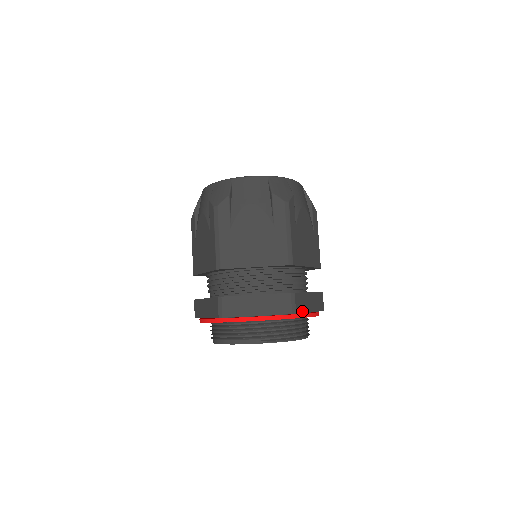
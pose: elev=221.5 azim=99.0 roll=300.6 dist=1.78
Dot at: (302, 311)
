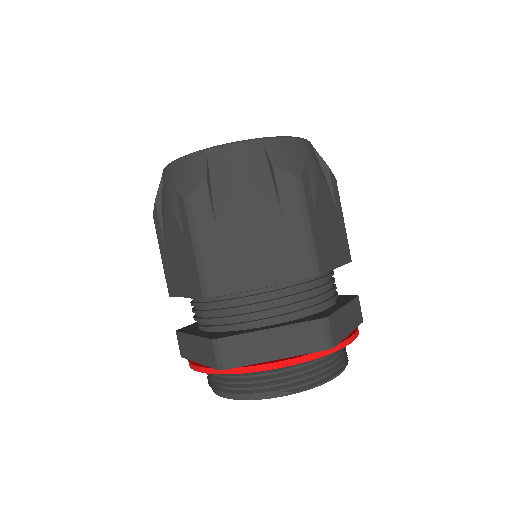
Dot at: (340, 339)
